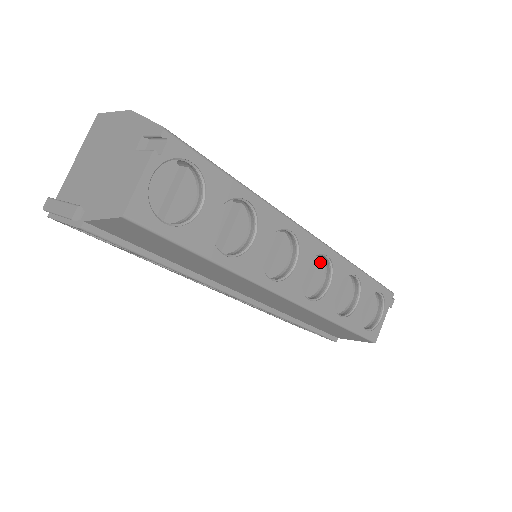
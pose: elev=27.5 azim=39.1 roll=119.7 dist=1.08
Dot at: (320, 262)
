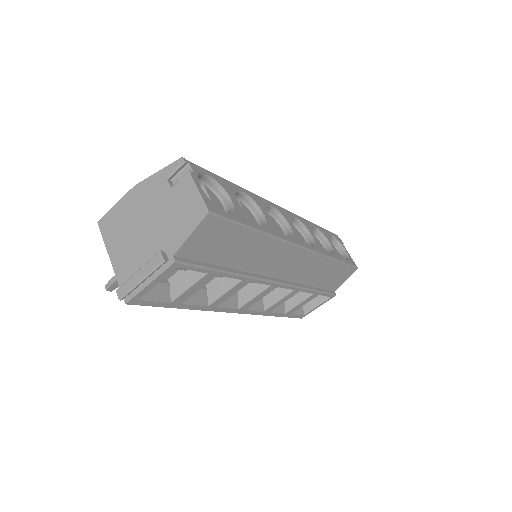
Dot at: occluded
